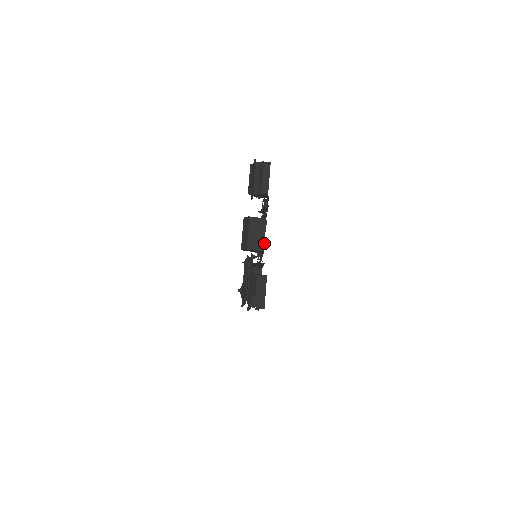
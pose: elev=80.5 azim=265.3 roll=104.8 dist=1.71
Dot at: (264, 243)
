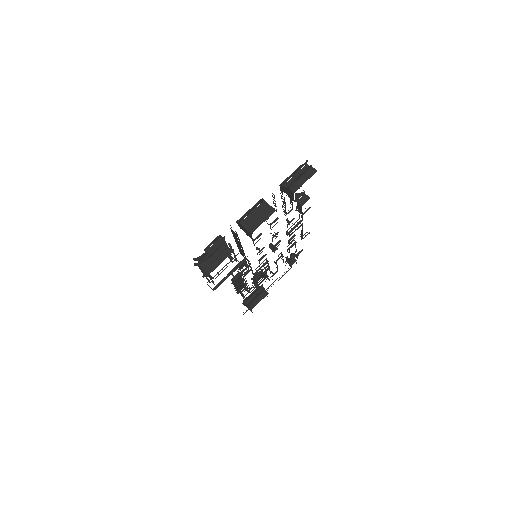
Dot at: (261, 234)
